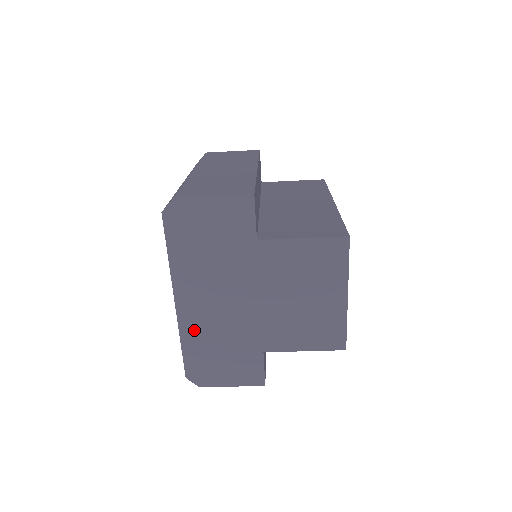
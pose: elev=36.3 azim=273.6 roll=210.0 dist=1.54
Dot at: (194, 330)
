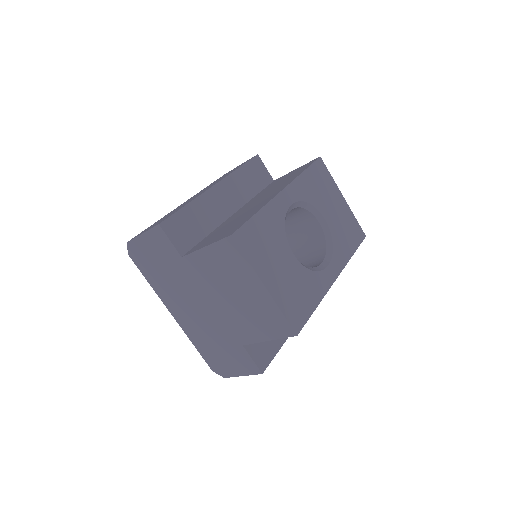
Dot at: (194, 334)
